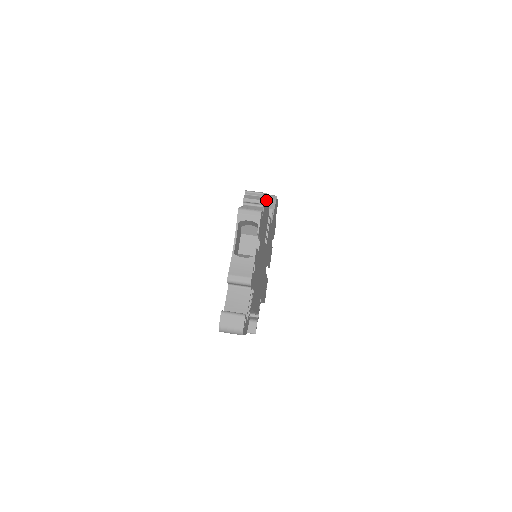
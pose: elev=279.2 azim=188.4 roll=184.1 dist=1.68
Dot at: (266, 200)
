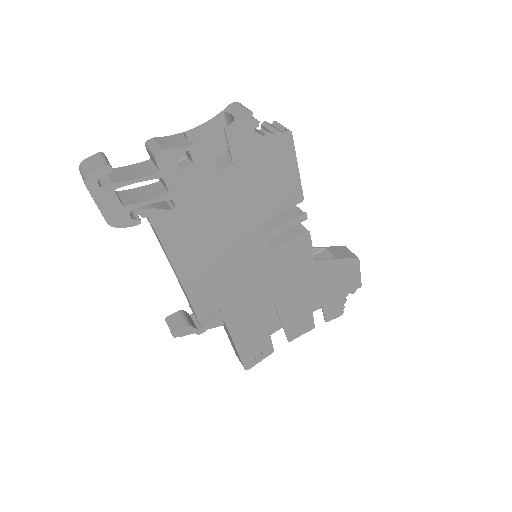
Dot at: (286, 143)
